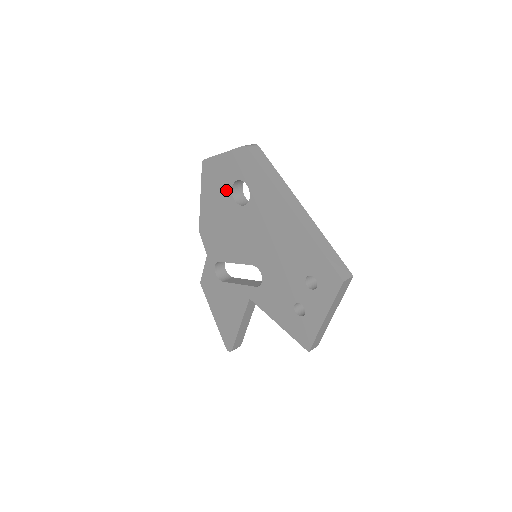
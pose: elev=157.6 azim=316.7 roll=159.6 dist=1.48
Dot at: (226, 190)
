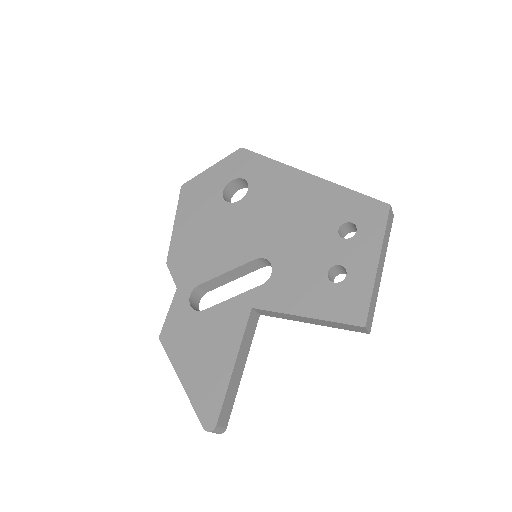
Dot at: (214, 197)
